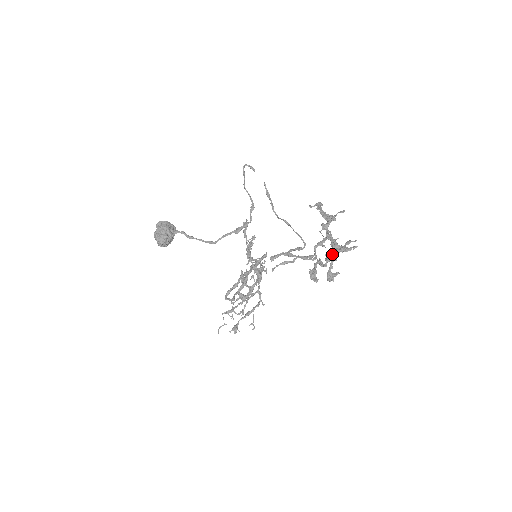
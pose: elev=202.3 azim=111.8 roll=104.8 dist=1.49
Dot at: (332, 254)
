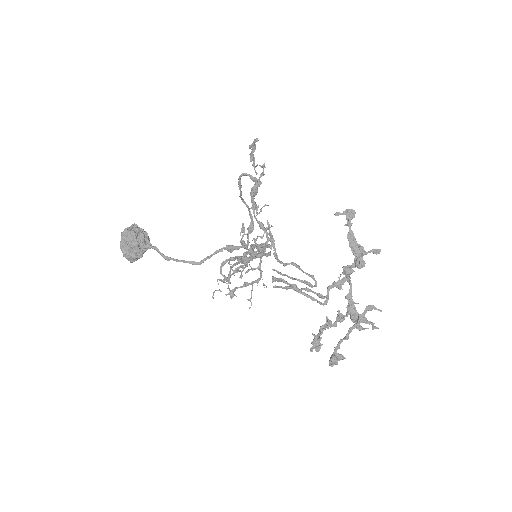
Dot at: occluded
